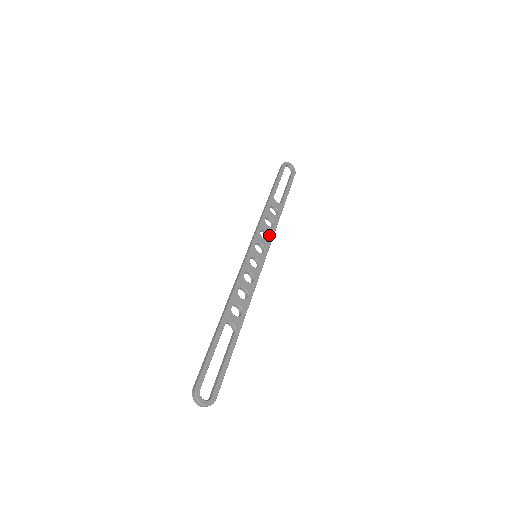
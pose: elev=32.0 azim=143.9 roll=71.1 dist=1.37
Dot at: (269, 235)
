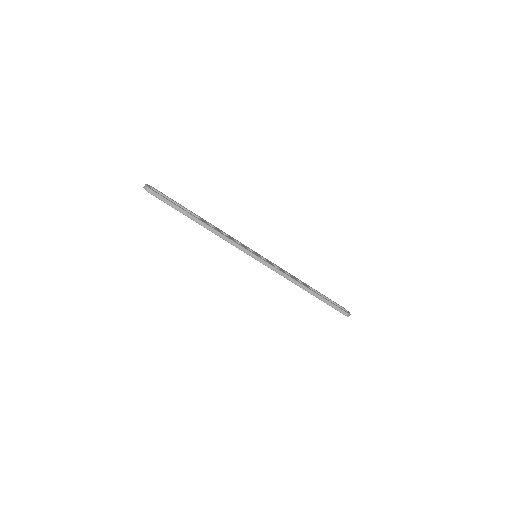
Dot at: (279, 269)
